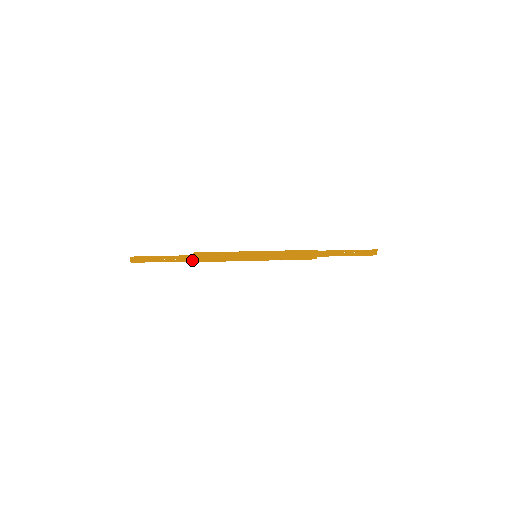
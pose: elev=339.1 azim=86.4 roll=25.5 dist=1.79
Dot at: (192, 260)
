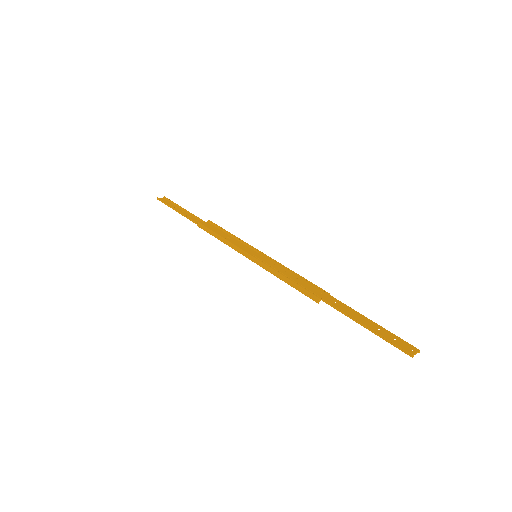
Dot at: occluded
